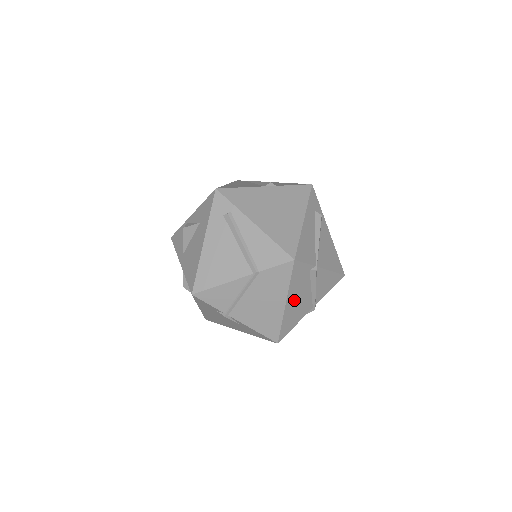
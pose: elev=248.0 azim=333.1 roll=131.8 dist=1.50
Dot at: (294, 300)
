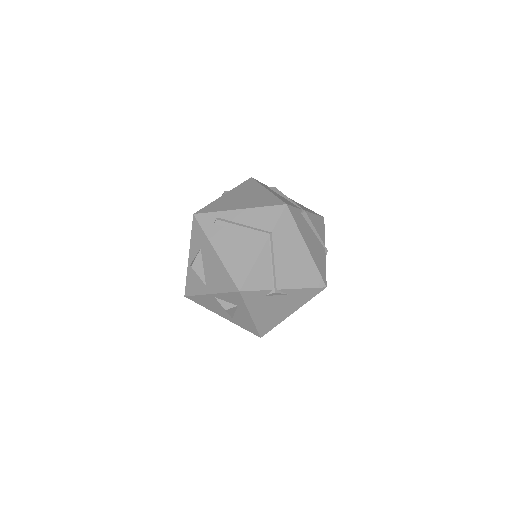
Dot at: (309, 243)
